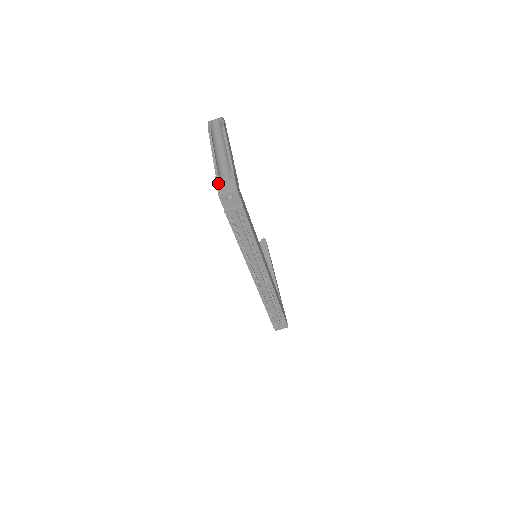
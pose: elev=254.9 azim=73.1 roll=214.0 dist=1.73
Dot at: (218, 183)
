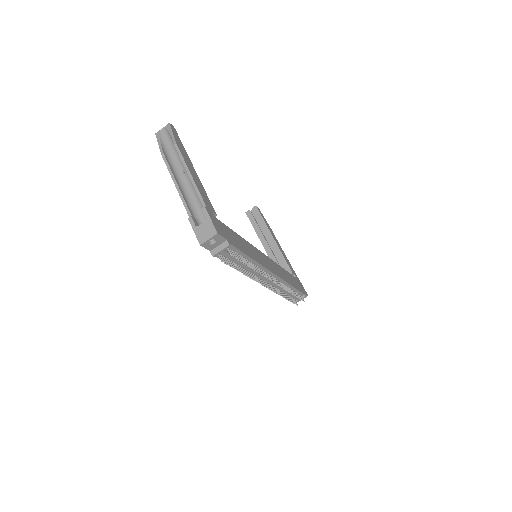
Dot at: (194, 228)
